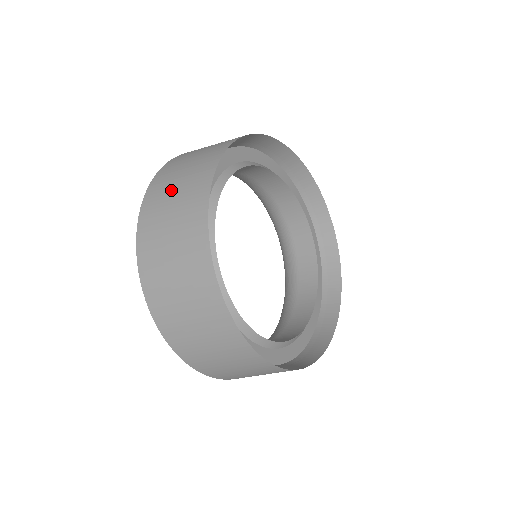
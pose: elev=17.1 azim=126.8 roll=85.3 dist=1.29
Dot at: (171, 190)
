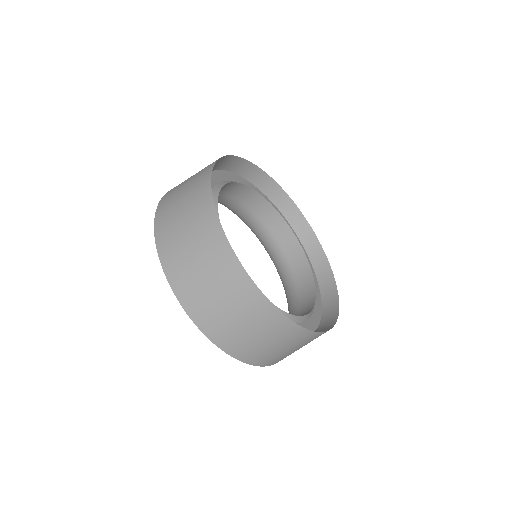
Dot at: (177, 205)
